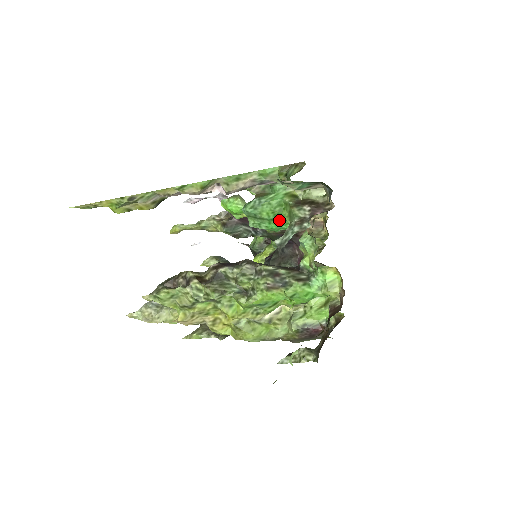
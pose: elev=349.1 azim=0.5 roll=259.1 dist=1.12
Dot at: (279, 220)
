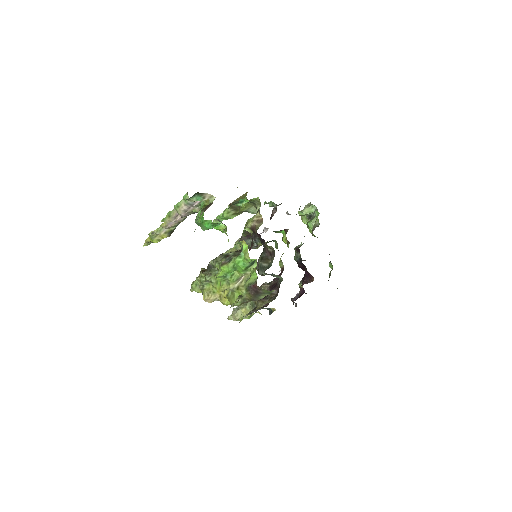
Dot at: (204, 221)
